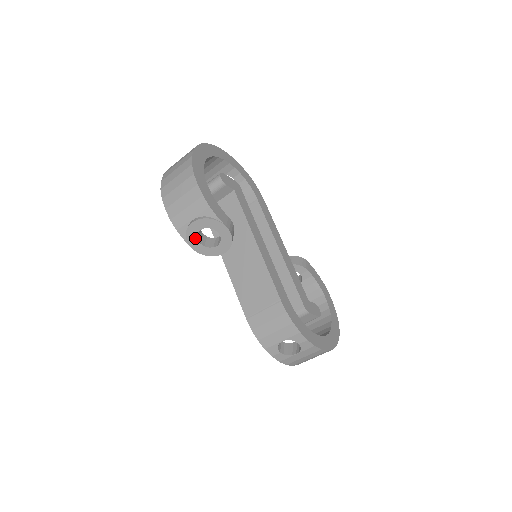
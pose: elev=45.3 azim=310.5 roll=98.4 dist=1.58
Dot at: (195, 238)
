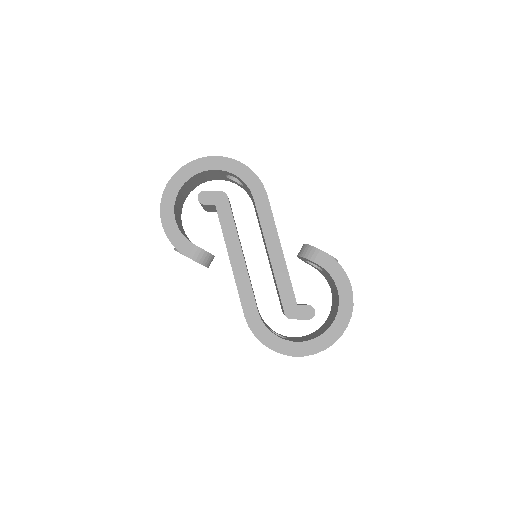
Dot at: occluded
